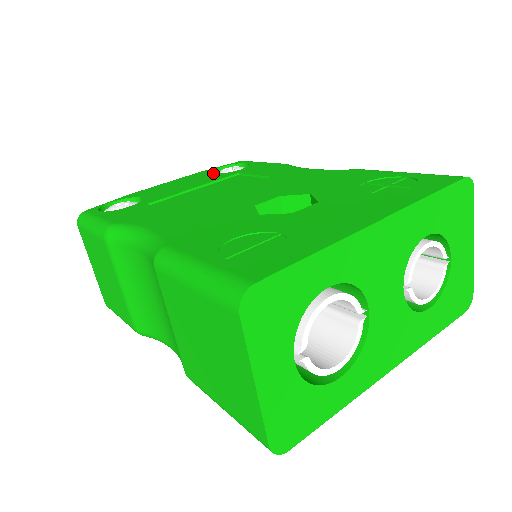
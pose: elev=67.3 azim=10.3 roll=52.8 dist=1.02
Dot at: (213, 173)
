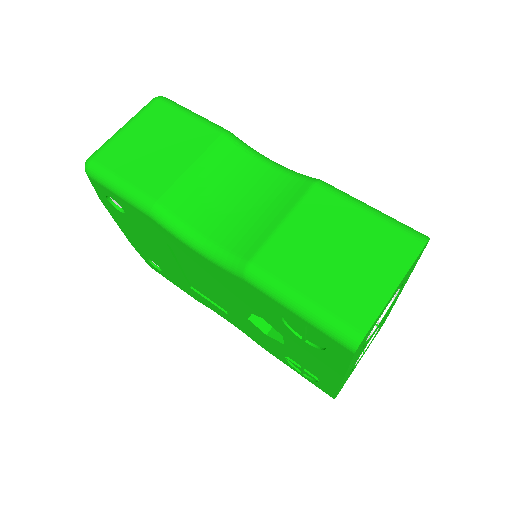
Dot at: occluded
